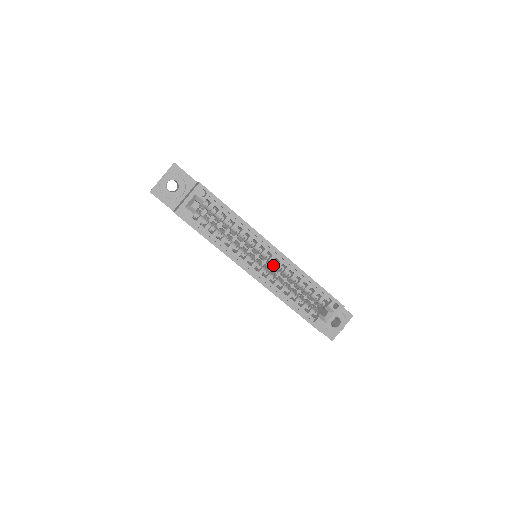
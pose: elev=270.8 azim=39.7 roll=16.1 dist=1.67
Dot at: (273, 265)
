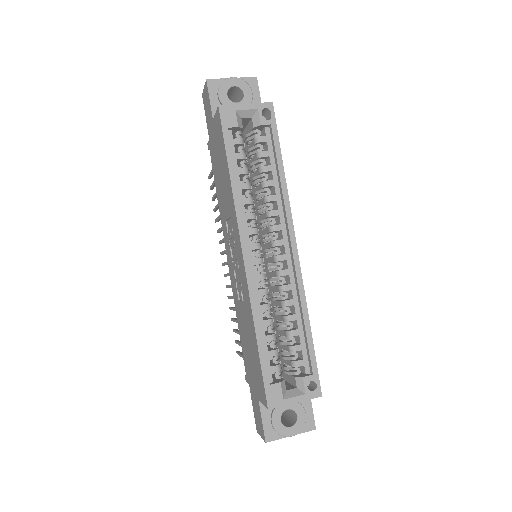
Dot at: (275, 269)
